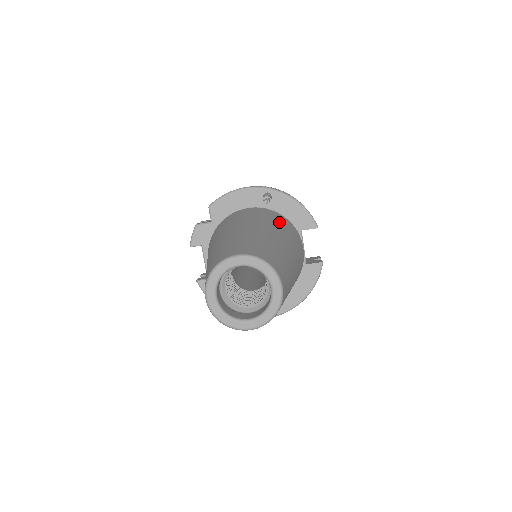
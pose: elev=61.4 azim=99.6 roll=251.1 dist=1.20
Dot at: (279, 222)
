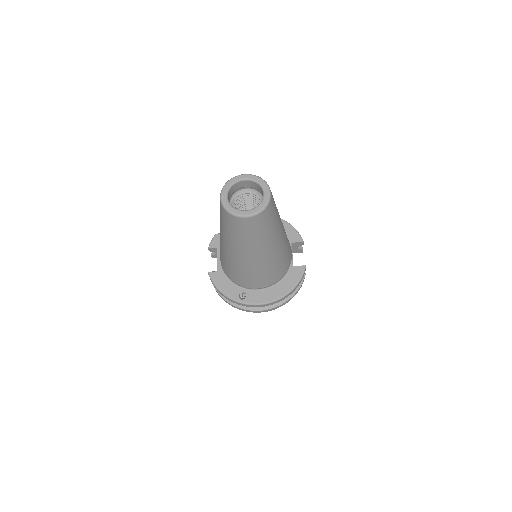
Dot at: occluded
